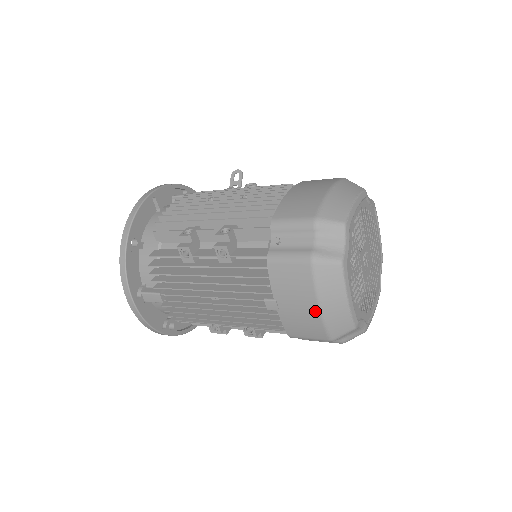
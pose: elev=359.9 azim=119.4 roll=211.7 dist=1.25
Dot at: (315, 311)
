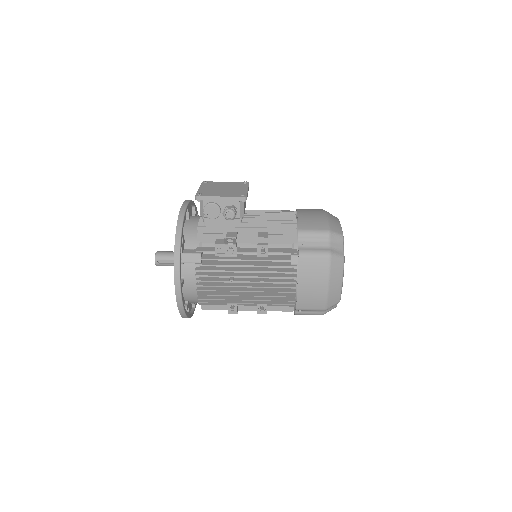
Dot at: occluded
